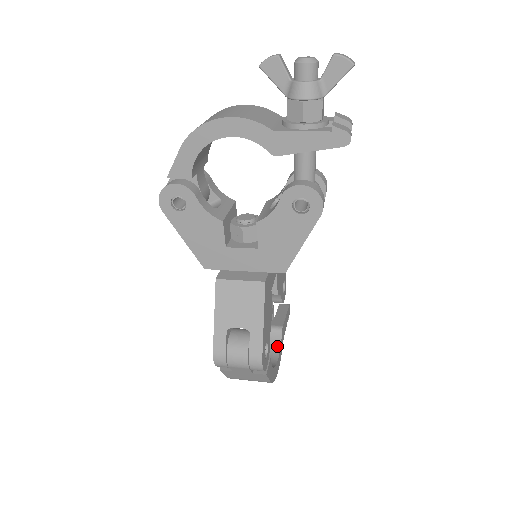
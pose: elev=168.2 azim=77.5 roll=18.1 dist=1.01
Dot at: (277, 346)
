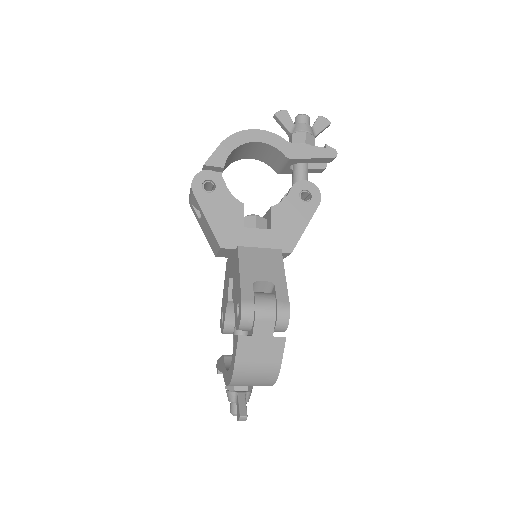
Dot at: occluded
